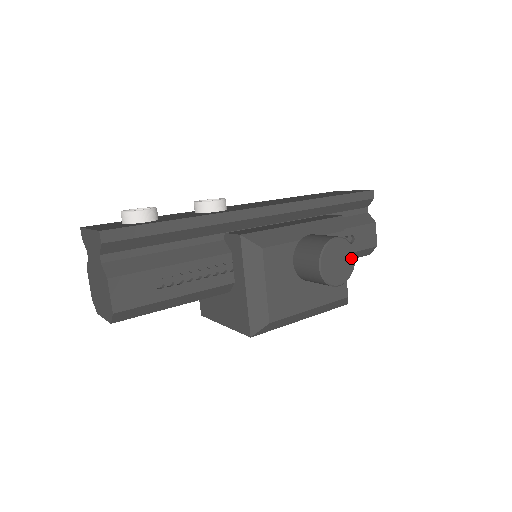
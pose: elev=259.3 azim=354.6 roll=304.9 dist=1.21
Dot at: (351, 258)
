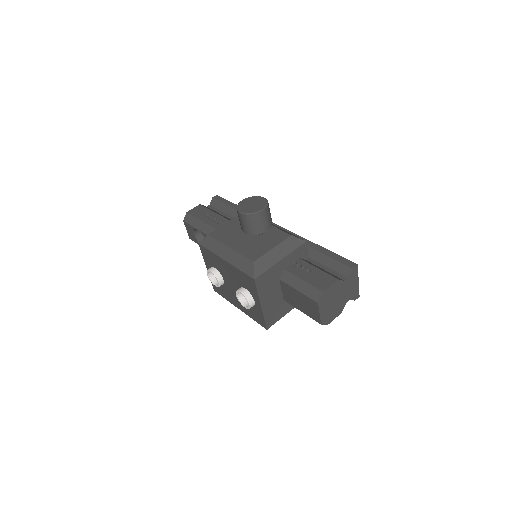
Dot at: (260, 208)
